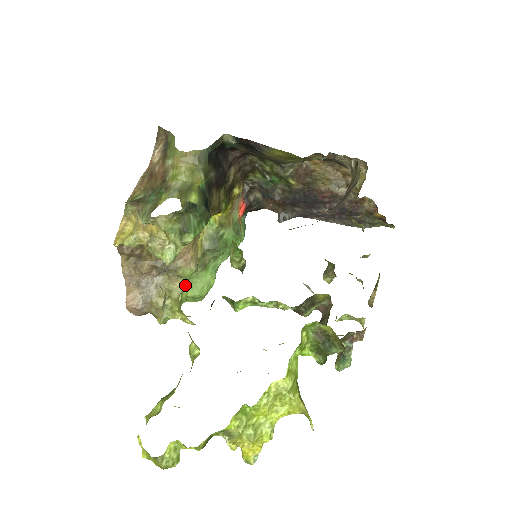
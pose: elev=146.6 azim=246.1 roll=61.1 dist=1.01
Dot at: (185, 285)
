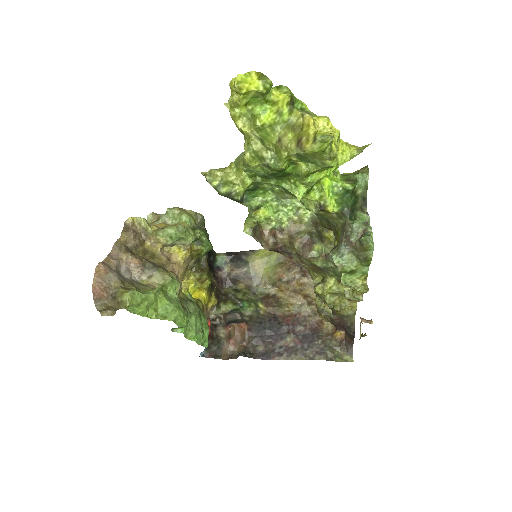
Dot at: (165, 289)
